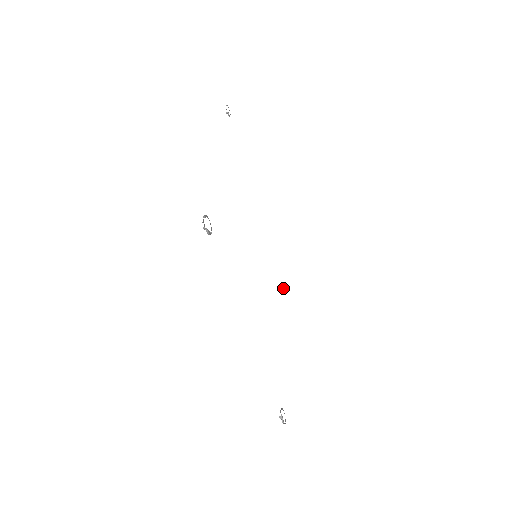
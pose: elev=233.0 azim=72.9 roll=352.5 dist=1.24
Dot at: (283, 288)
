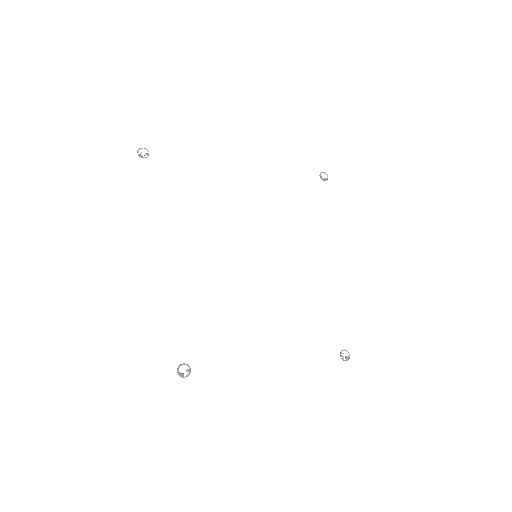
Dot at: (322, 179)
